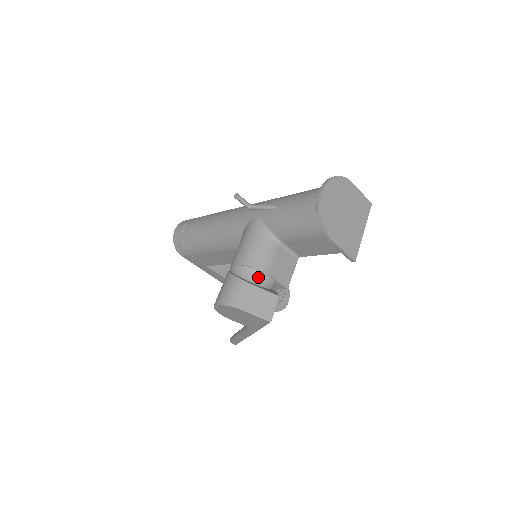
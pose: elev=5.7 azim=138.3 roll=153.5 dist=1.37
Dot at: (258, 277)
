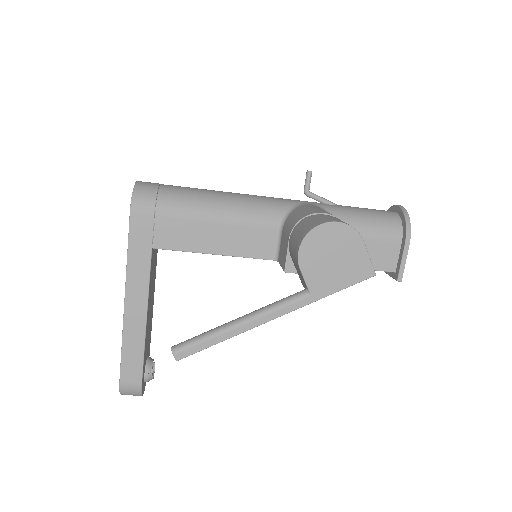
Dot at: occluded
